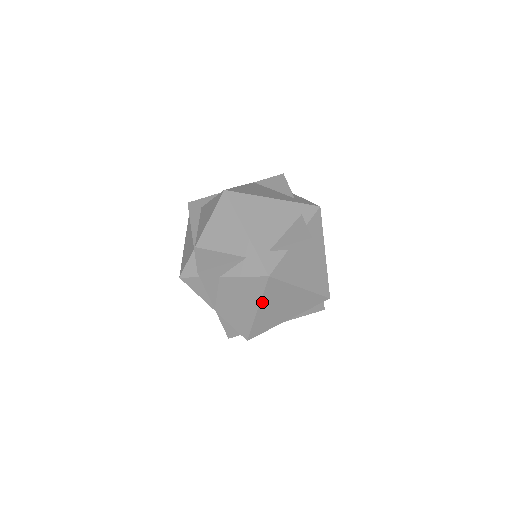
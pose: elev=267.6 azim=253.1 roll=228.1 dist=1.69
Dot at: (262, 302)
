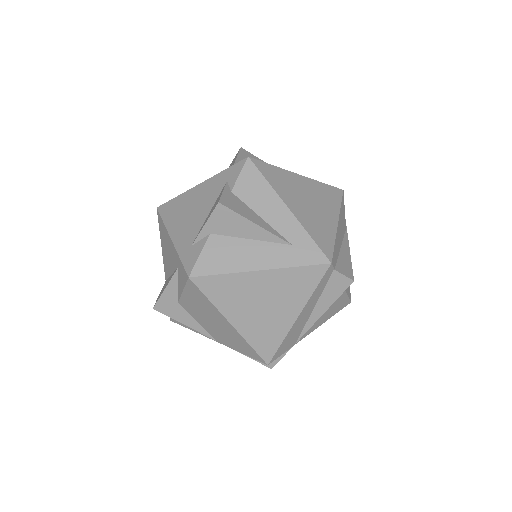
Dot at: (223, 311)
